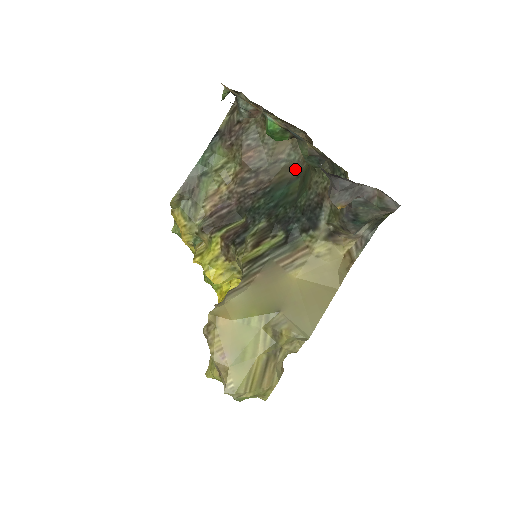
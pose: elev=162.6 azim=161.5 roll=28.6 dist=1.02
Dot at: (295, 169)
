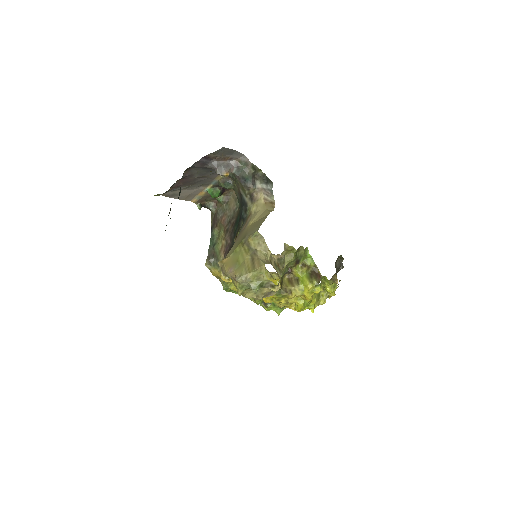
Dot at: occluded
